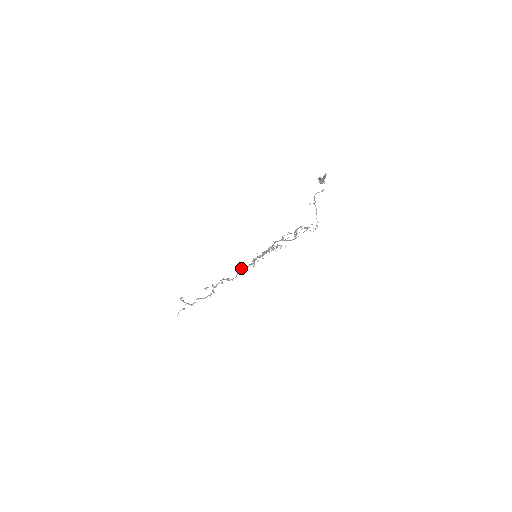
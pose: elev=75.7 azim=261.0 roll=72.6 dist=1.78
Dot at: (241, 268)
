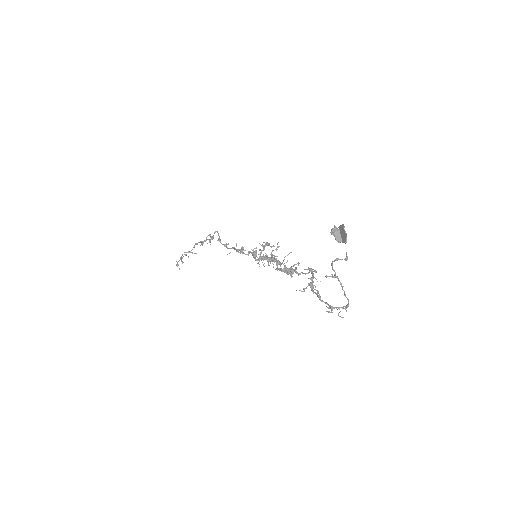
Dot at: (240, 253)
